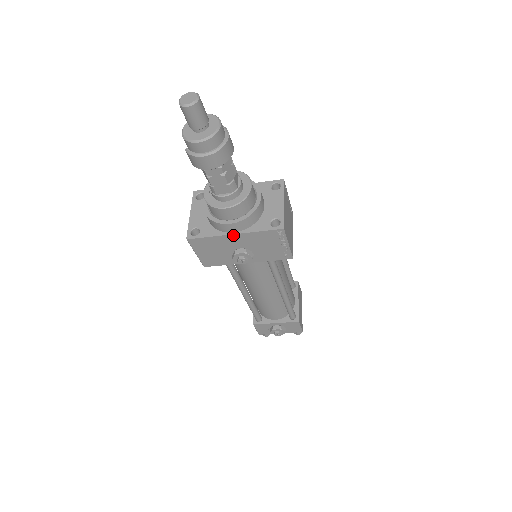
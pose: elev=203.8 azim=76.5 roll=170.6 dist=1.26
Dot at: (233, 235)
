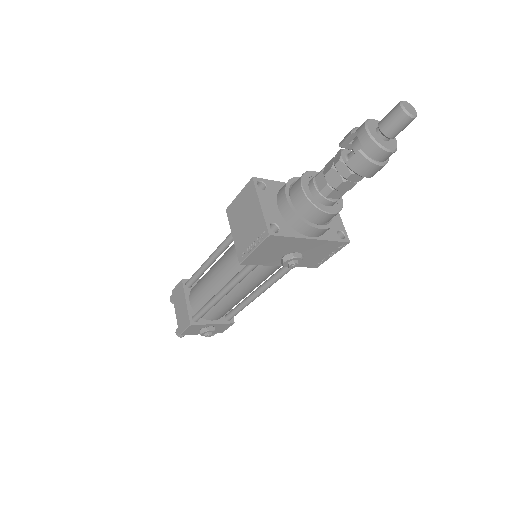
Dot at: (310, 240)
